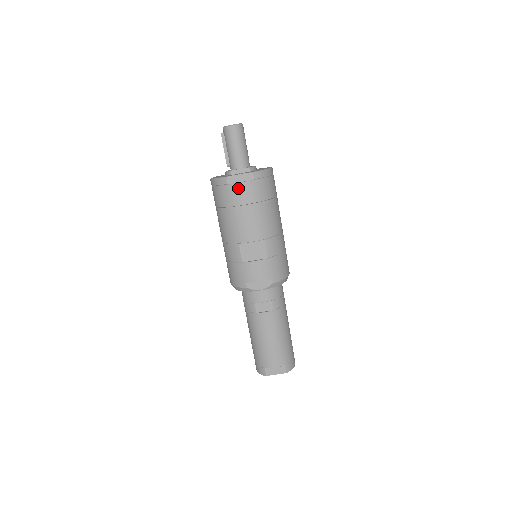
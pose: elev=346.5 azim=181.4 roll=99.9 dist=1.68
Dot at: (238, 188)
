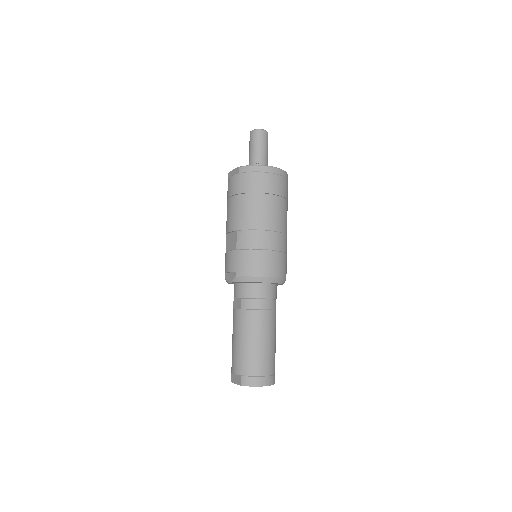
Dot at: (229, 182)
